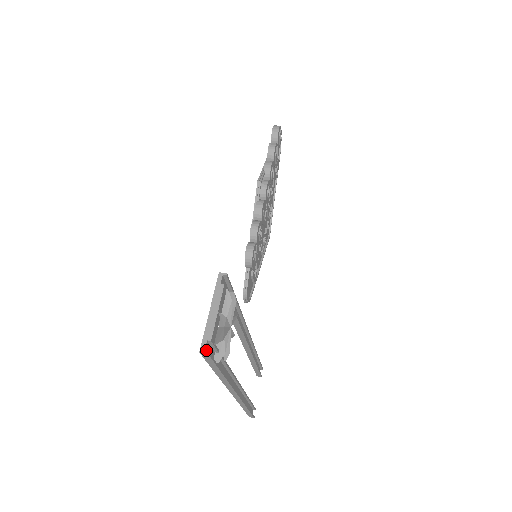
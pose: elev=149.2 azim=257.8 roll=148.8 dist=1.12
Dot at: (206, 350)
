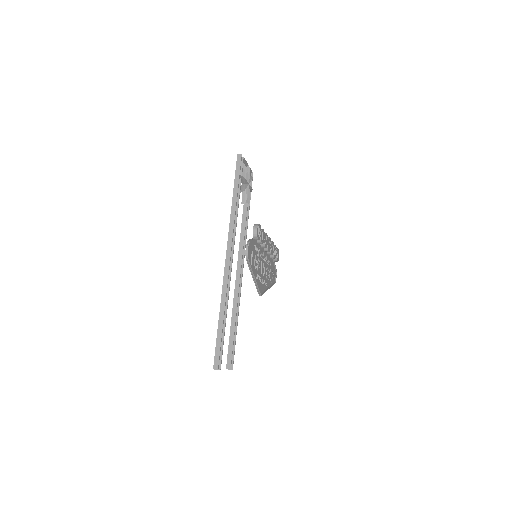
Dot at: (240, 158)
